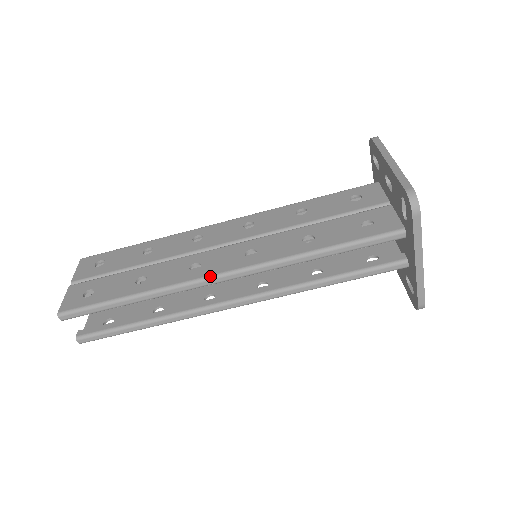
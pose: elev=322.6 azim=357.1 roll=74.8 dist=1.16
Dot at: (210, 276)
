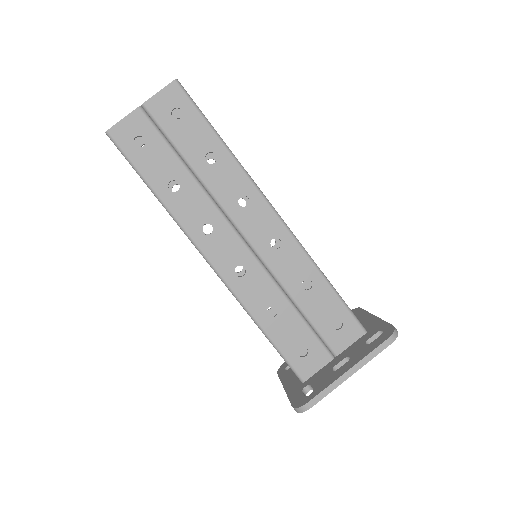
Dot at: (202, 253)
